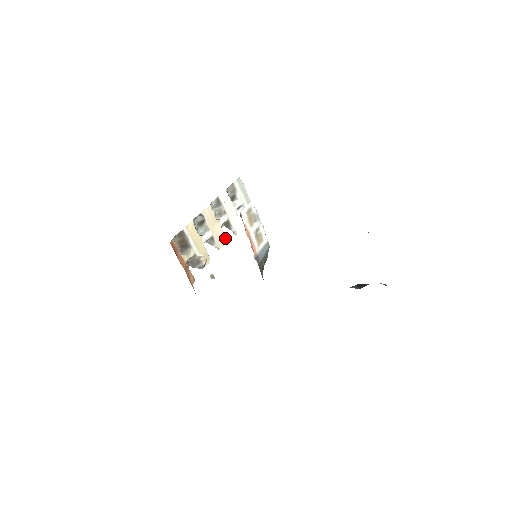
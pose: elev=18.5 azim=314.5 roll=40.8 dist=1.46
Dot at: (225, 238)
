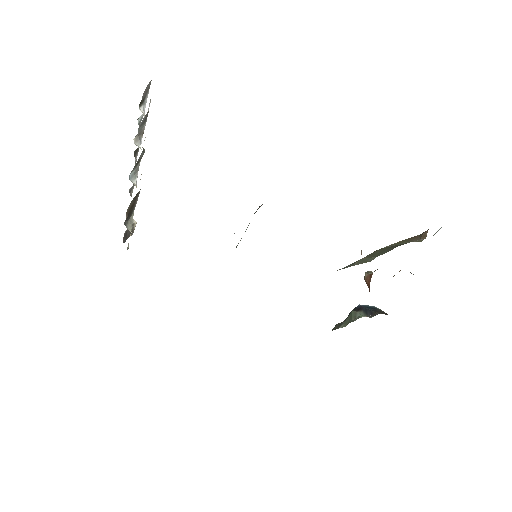
Dot at: occluded
